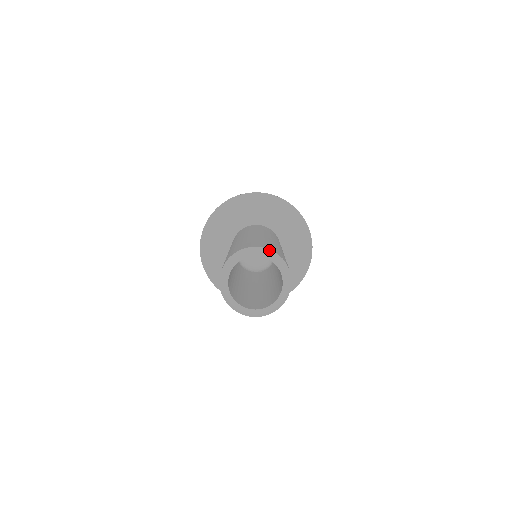
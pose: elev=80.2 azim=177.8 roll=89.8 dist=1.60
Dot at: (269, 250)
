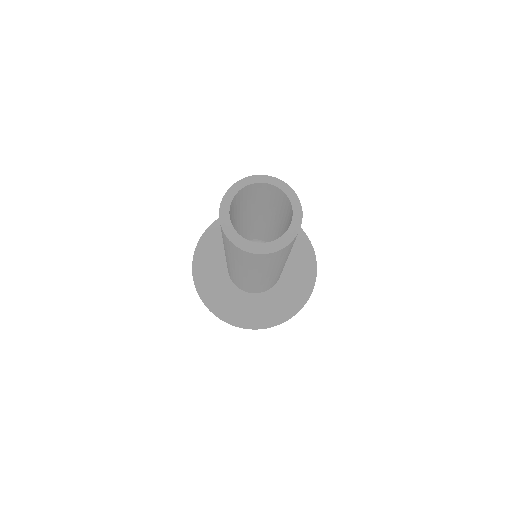
Dot at: (268, 176)
